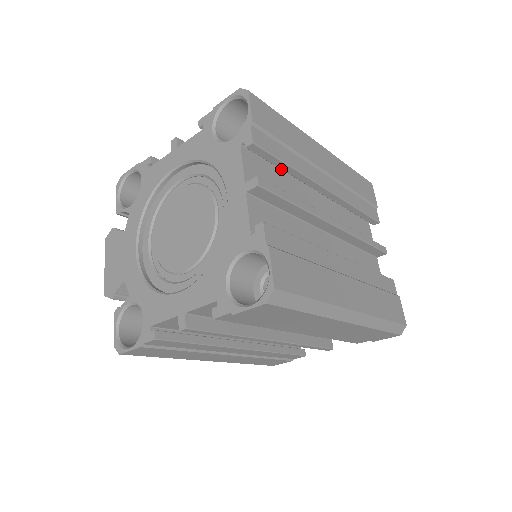
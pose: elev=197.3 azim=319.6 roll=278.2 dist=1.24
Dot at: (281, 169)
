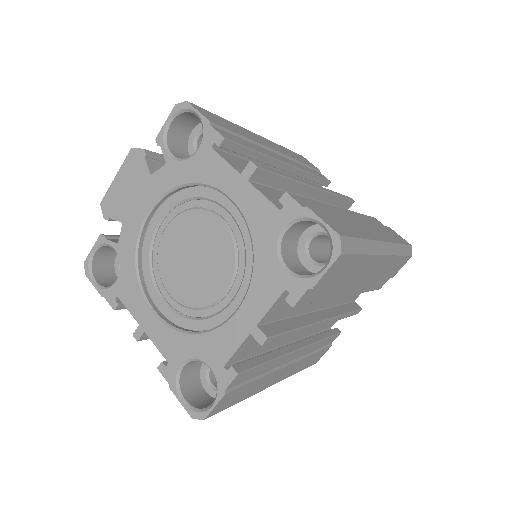
Dot at: occluded
